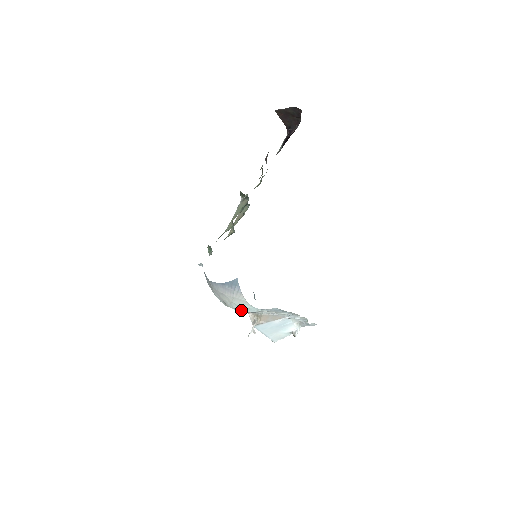
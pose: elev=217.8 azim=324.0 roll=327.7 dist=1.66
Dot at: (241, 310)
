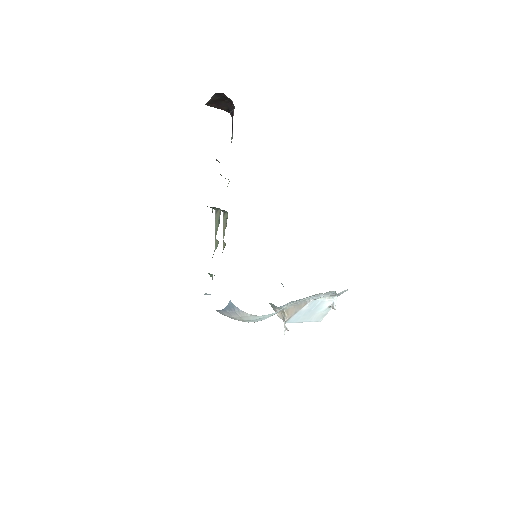
Dot at: (257, 321)
